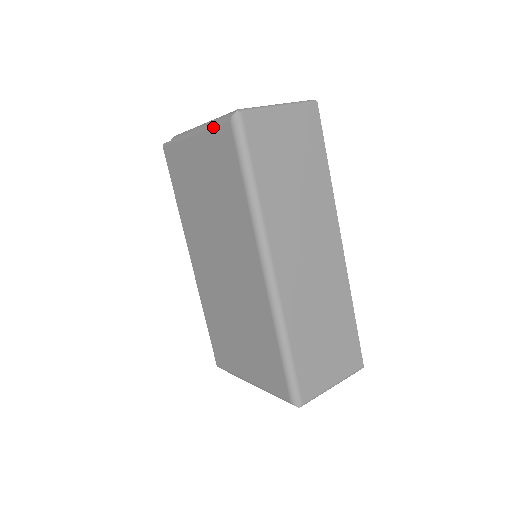
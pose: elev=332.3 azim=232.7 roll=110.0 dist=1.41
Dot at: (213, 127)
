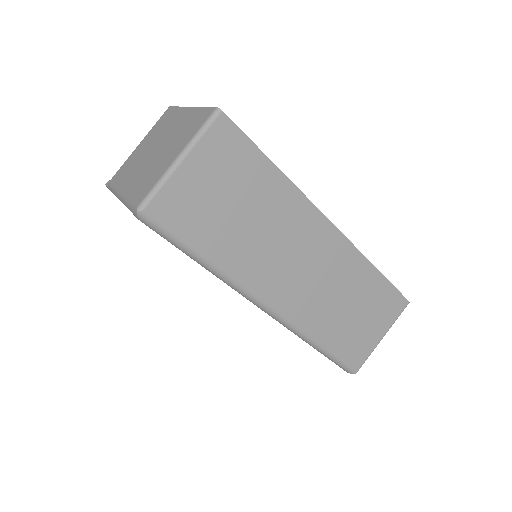
Dot at: occluded
